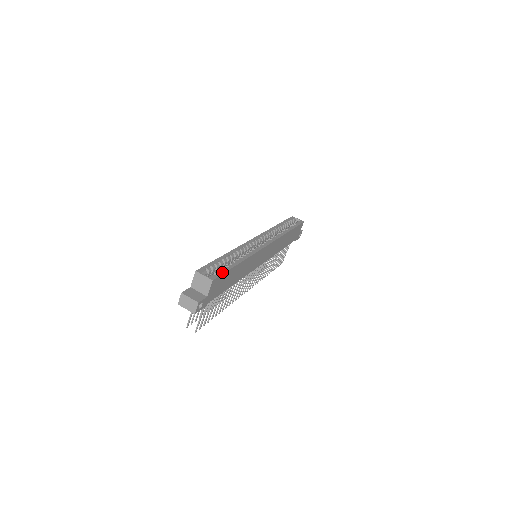
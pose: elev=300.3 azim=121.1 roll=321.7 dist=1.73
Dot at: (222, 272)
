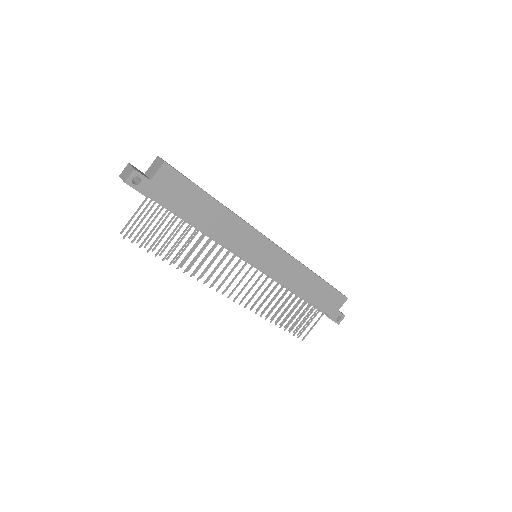
Dot at: occluded
